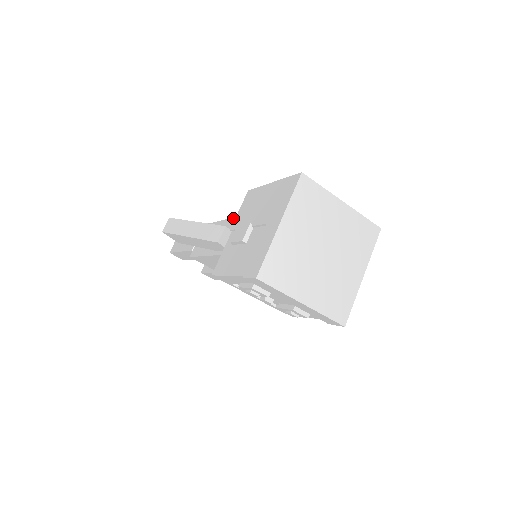
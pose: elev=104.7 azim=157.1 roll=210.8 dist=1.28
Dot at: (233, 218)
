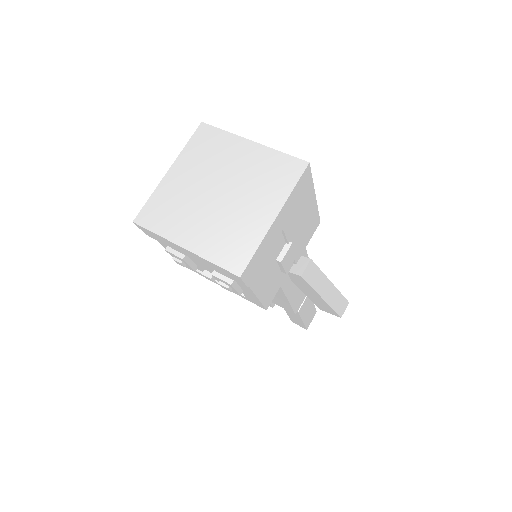
Dot at: occluded
